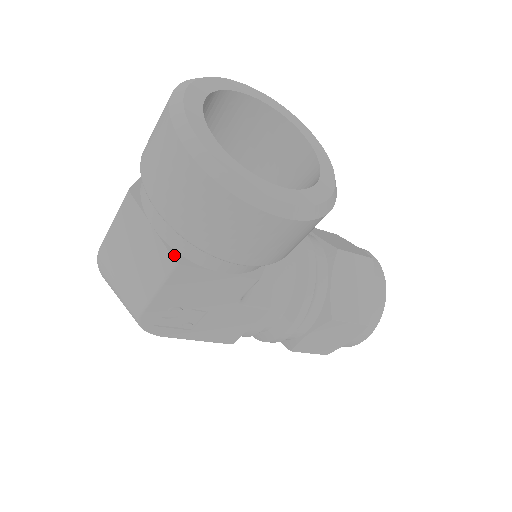
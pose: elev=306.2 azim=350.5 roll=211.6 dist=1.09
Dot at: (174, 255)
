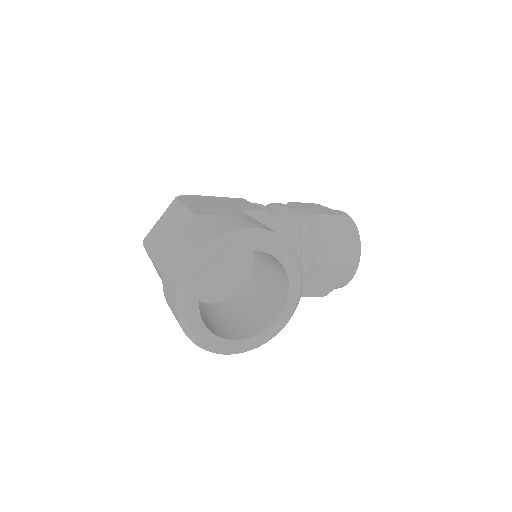
Dot at: occluded
